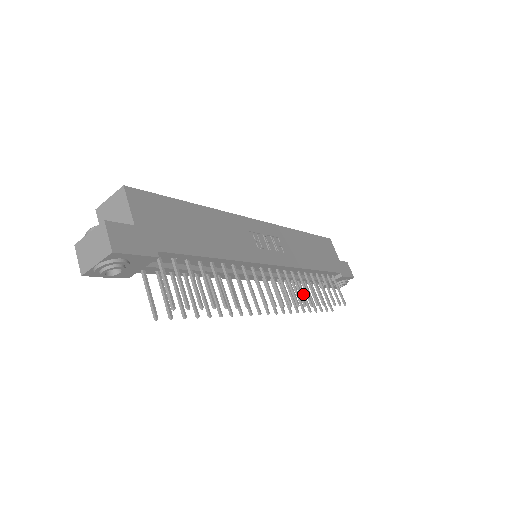
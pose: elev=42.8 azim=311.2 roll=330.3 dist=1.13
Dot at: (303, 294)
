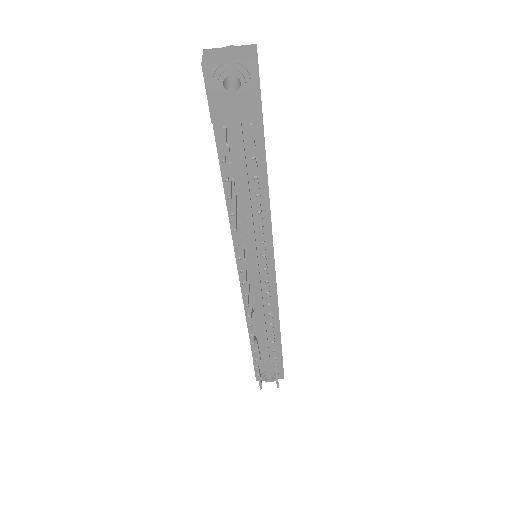
Dot at: (256, 340)
